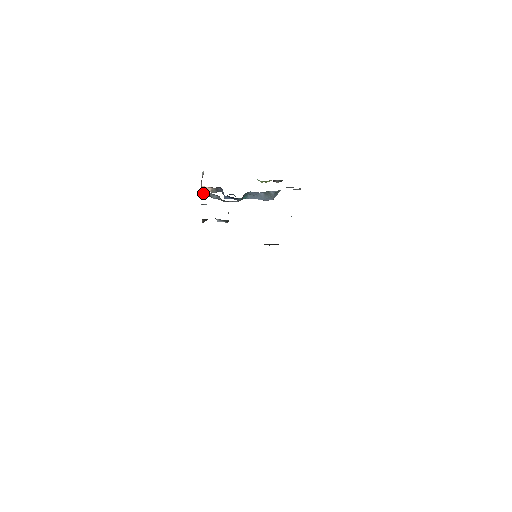
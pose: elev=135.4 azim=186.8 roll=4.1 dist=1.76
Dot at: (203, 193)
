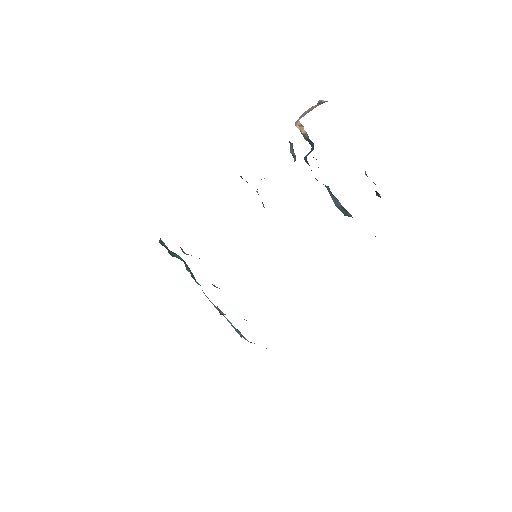
Dot at: occluded
